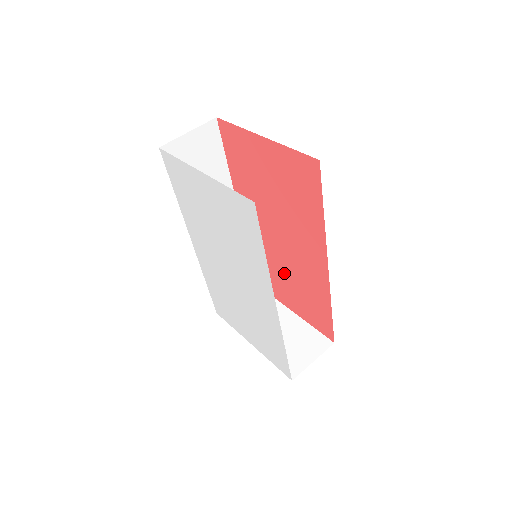
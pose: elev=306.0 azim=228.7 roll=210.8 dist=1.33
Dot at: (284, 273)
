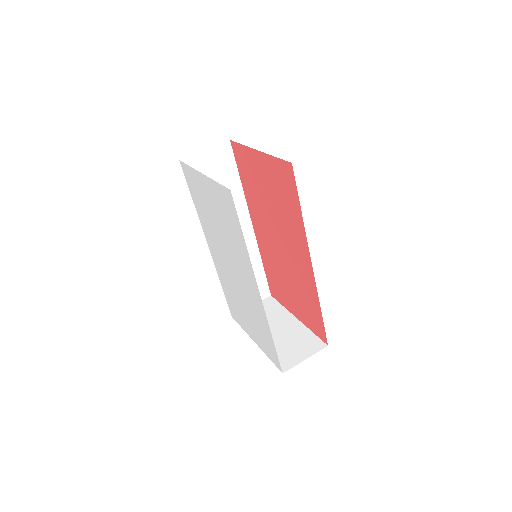
Dot at: (287, 278)
